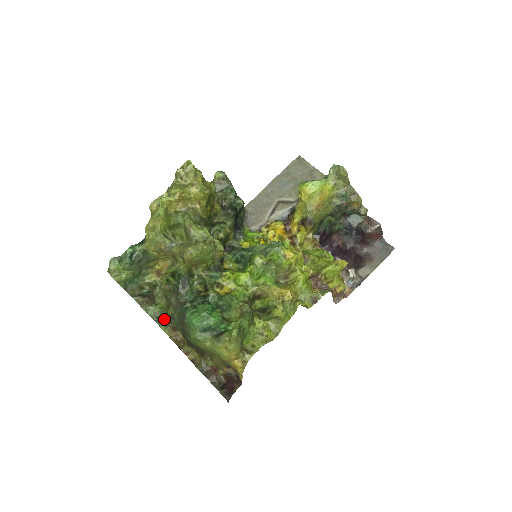
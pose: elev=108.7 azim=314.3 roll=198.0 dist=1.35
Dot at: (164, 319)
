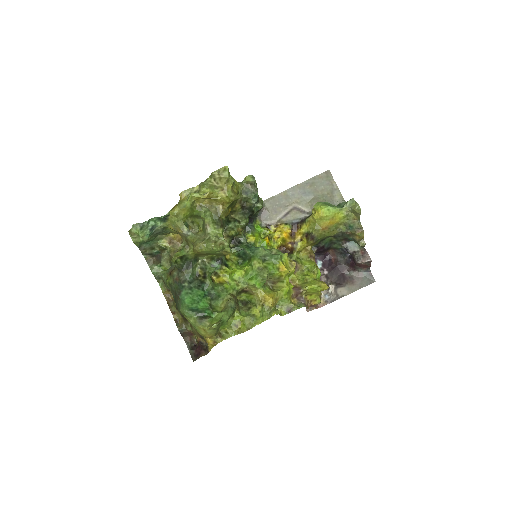
Dot at: (163, 280)
